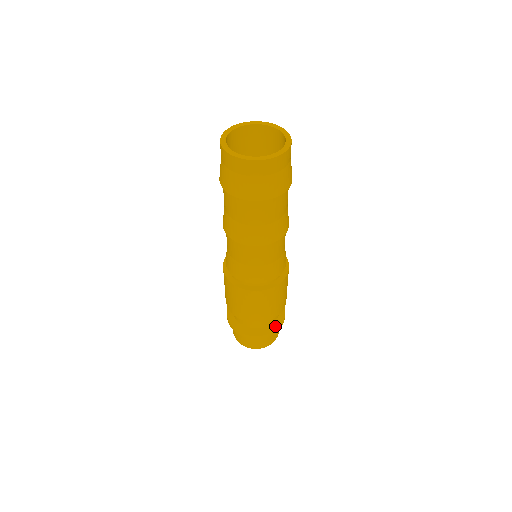
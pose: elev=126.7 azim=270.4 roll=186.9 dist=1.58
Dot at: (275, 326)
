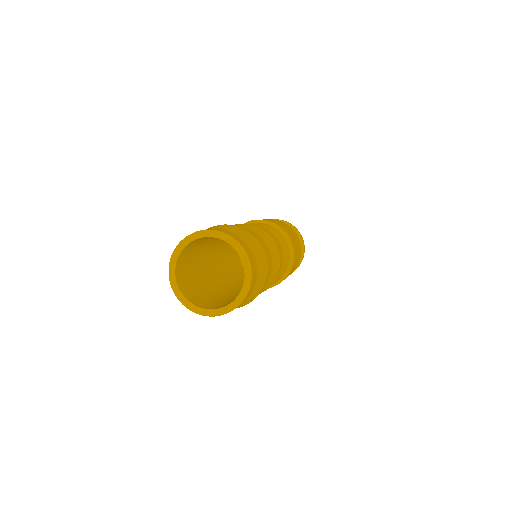
Dot at: (301, 247)
